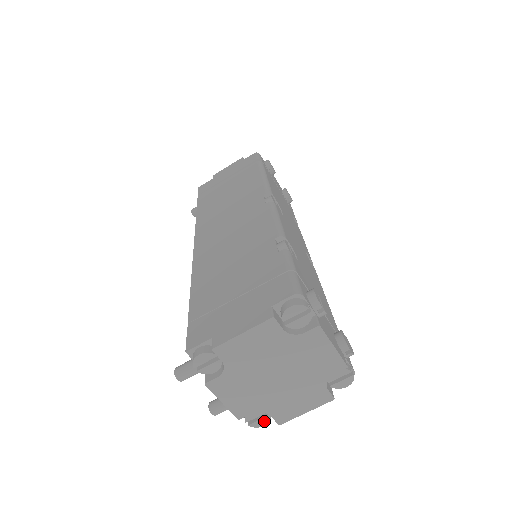
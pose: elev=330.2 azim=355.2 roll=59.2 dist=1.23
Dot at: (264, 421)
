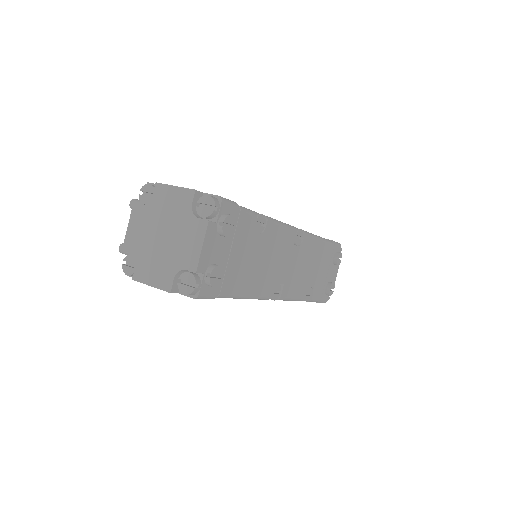
Dot at: (130, 271)
